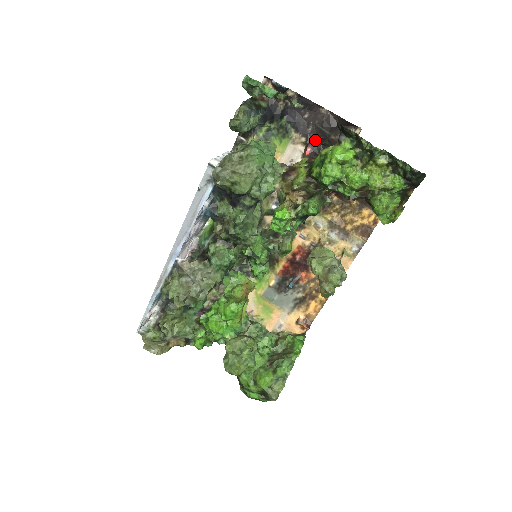
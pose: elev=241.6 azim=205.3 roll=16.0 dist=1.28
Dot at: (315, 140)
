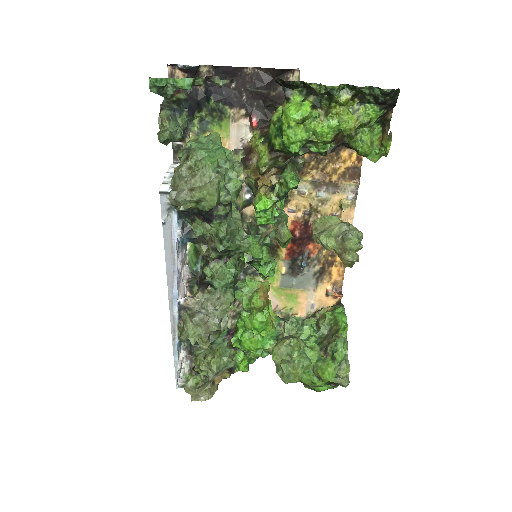
Dot at: (255, 106)
